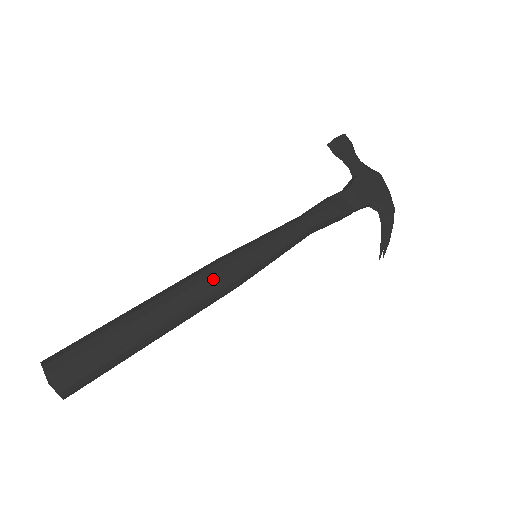
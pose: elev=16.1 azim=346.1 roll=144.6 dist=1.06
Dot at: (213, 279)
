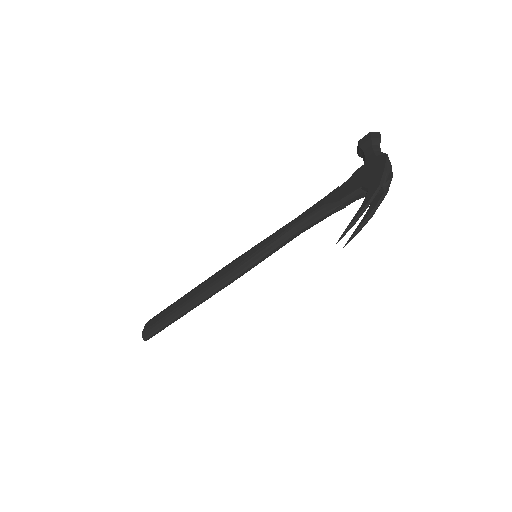
Dot at: (221, 272)
